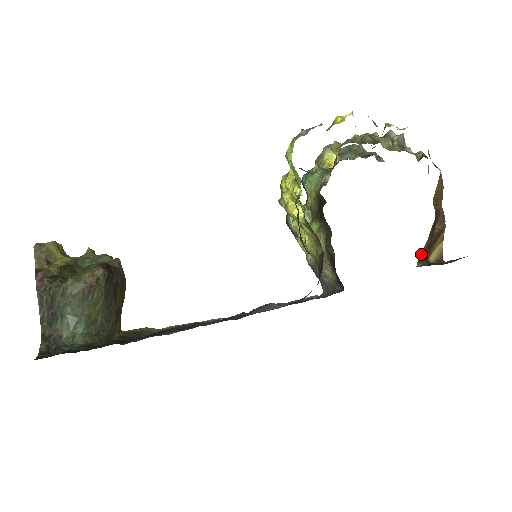
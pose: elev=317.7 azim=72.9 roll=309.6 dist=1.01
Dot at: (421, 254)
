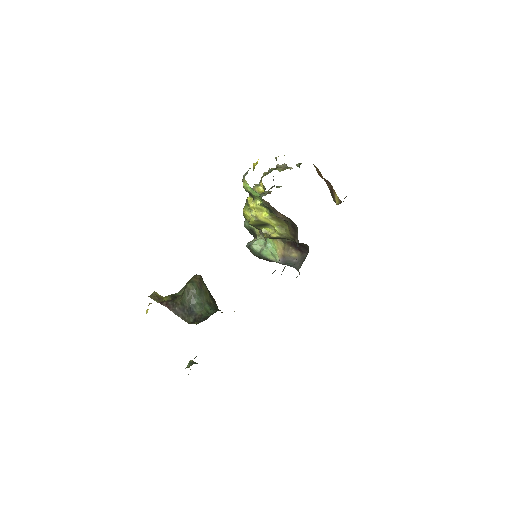
Dot at: (332, 197)
